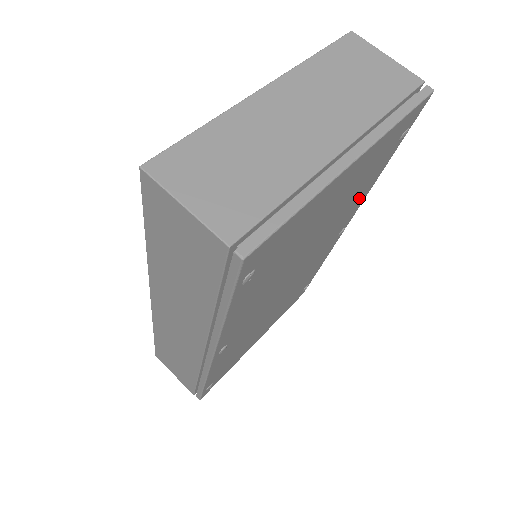
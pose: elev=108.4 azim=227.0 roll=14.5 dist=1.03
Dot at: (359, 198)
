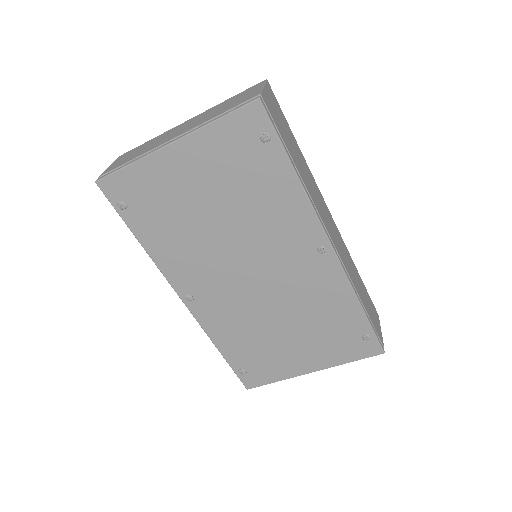
Dot at: (285, 203)
